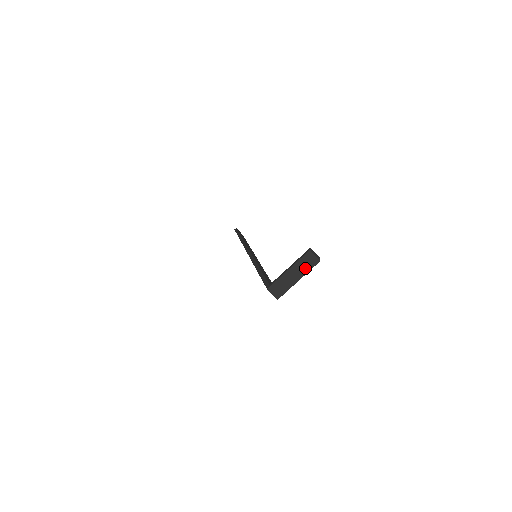
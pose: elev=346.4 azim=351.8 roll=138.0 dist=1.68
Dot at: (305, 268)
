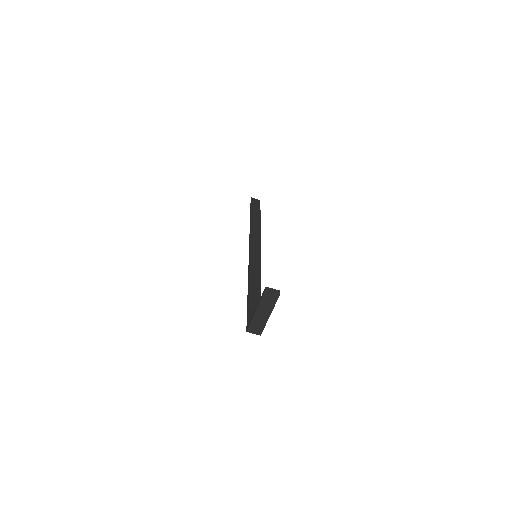
Dot at: (269, 305)
